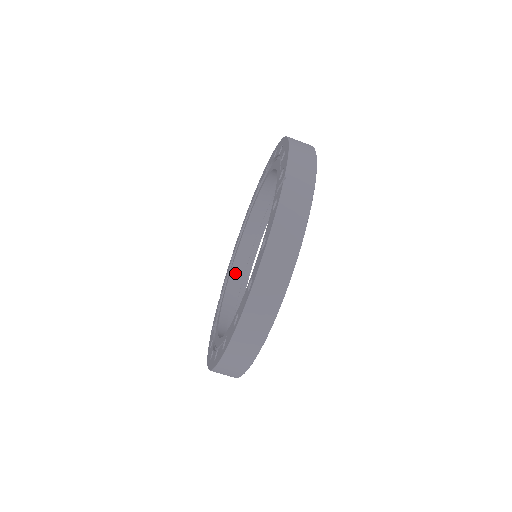
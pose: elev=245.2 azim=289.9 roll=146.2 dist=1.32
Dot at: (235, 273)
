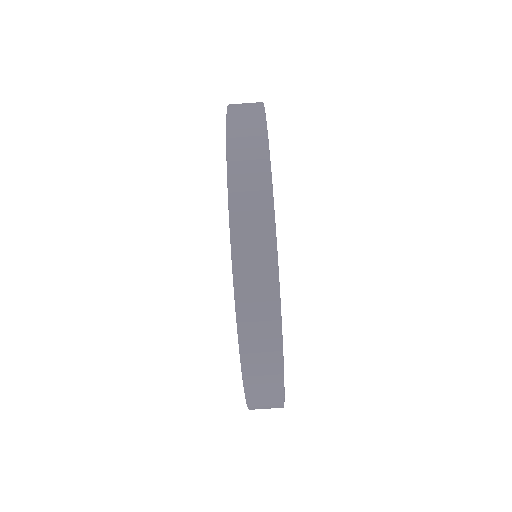
Dot at: occluded
